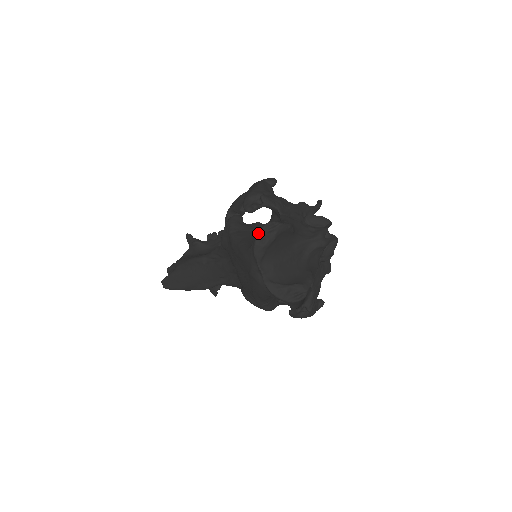
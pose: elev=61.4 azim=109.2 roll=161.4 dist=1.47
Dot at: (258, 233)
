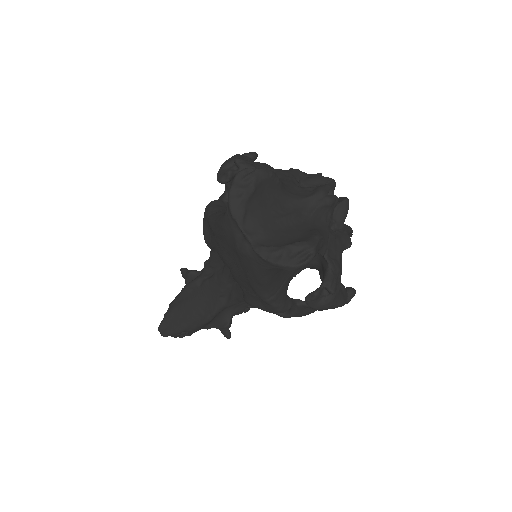
Dot at: (230, 185)
